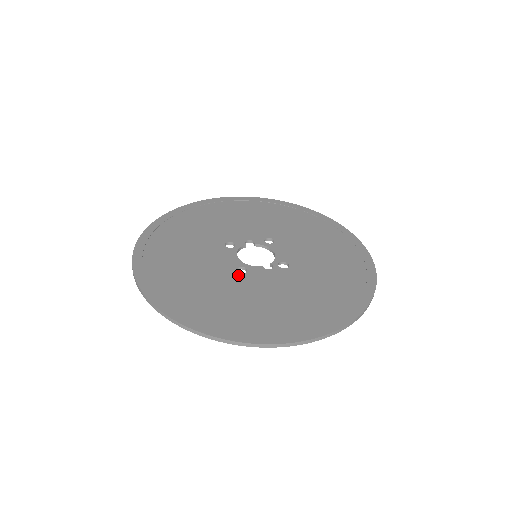
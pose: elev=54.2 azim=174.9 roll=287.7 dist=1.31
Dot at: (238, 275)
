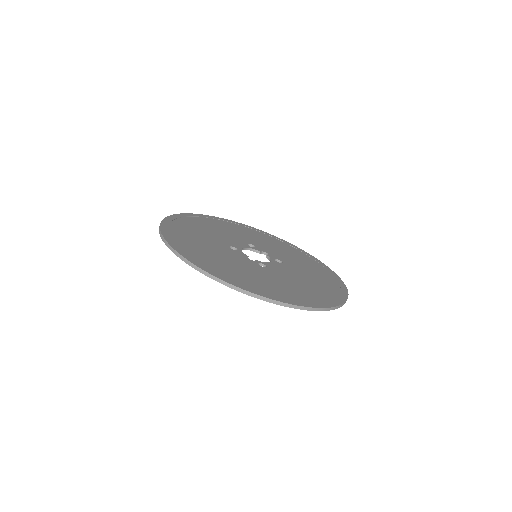
Dot at: (227, 247)
